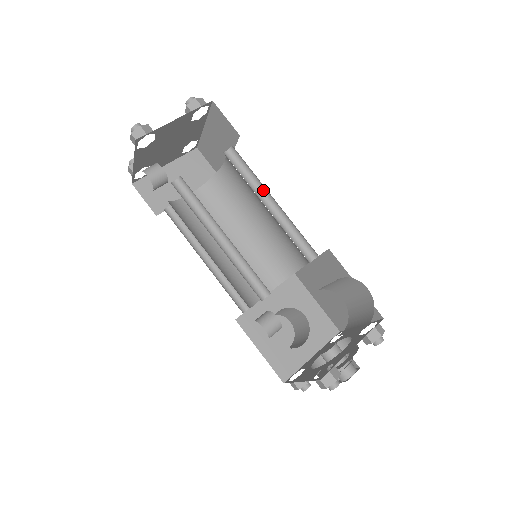
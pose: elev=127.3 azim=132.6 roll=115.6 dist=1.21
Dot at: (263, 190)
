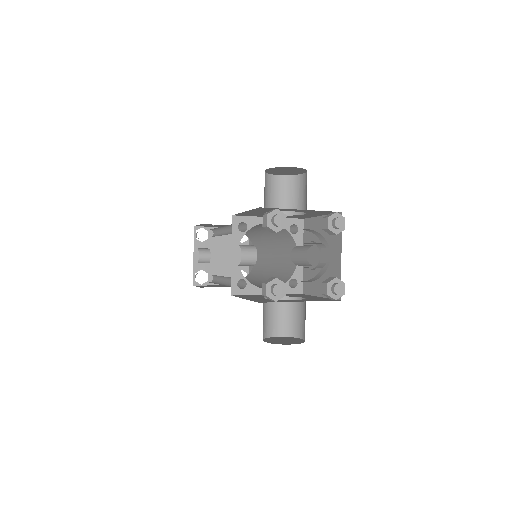
Dot at: occluded
